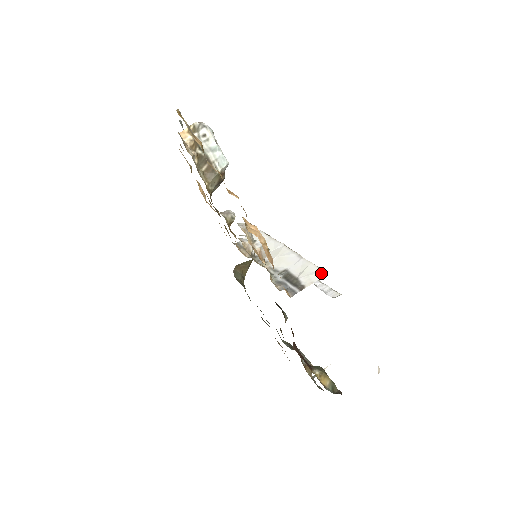
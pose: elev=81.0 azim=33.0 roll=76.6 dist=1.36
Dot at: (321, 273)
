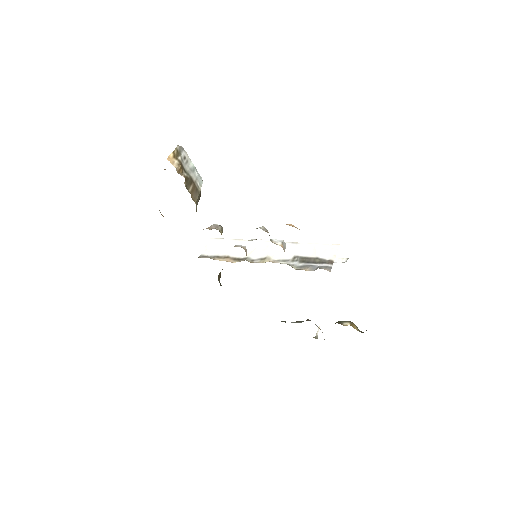
Dot at: (335, 247)
